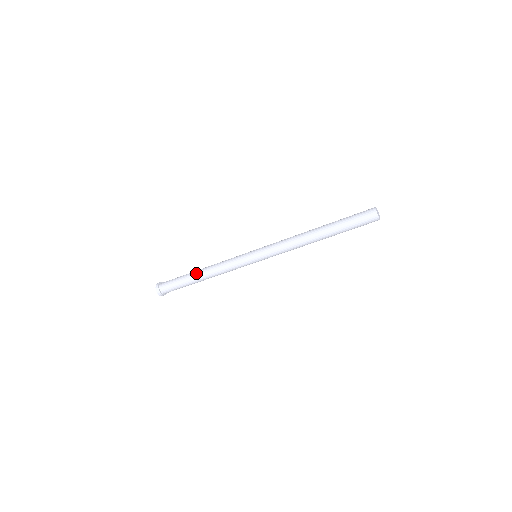
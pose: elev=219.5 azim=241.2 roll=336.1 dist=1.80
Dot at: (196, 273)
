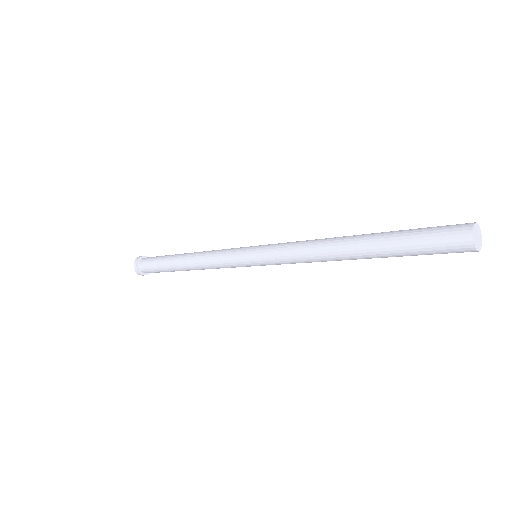
Dot at: (181, 270)
